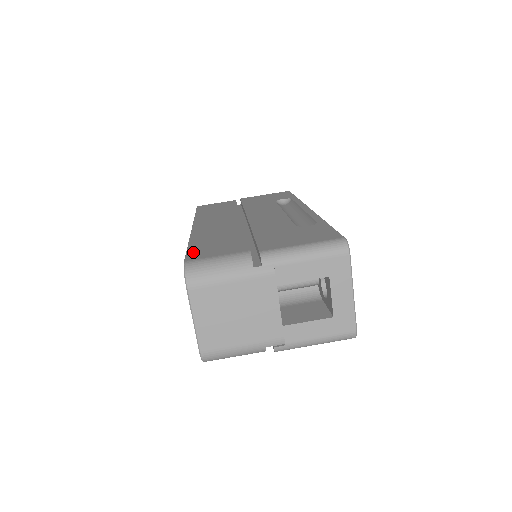
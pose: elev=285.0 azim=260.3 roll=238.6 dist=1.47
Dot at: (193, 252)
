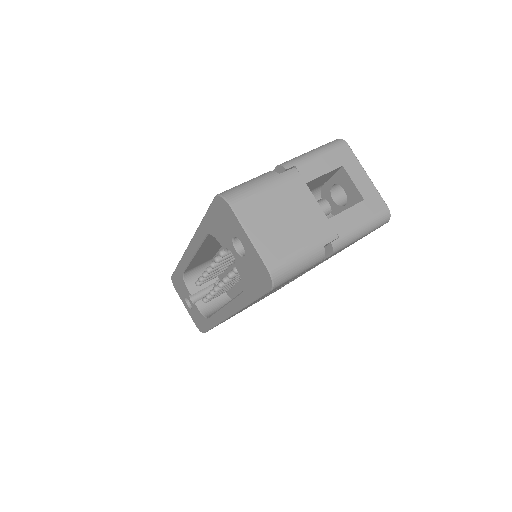
Dot at: occluded
